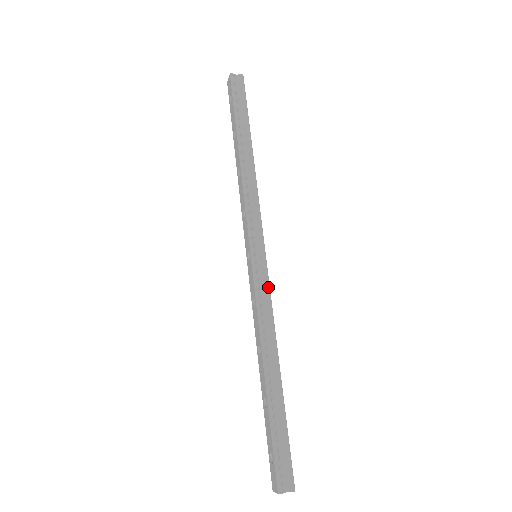
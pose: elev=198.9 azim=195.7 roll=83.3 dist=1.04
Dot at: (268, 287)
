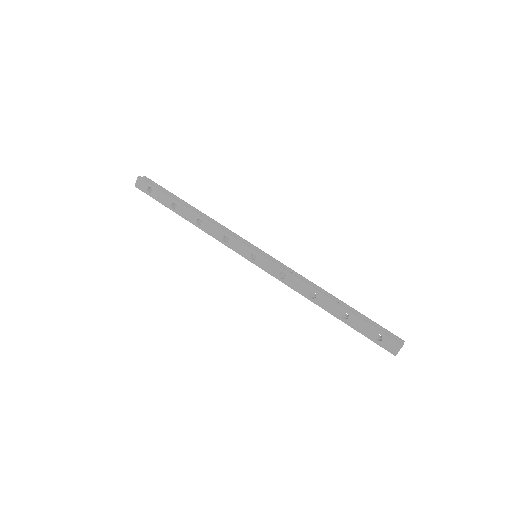
Dot at: (282, 263)
